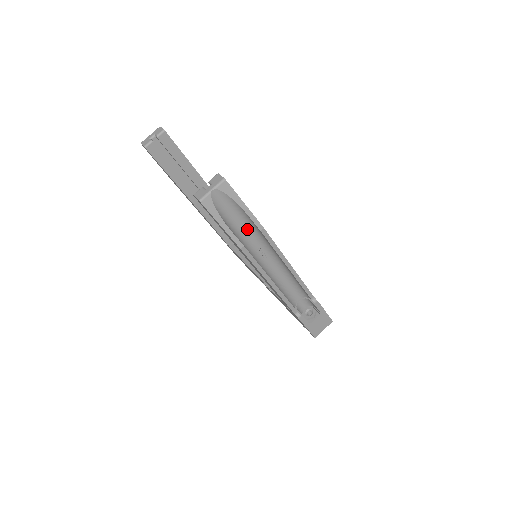
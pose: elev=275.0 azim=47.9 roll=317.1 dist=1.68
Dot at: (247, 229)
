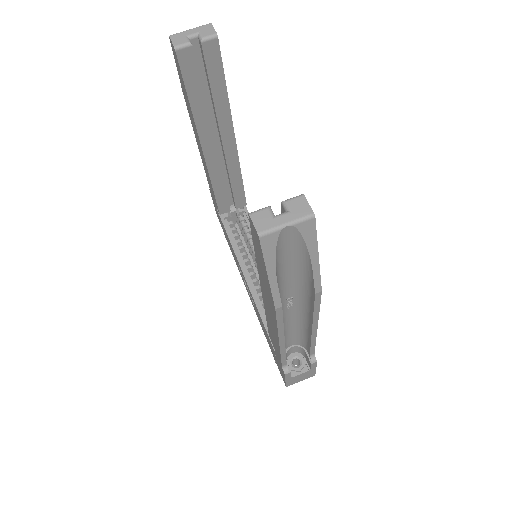
Dot at: (294, 277)
